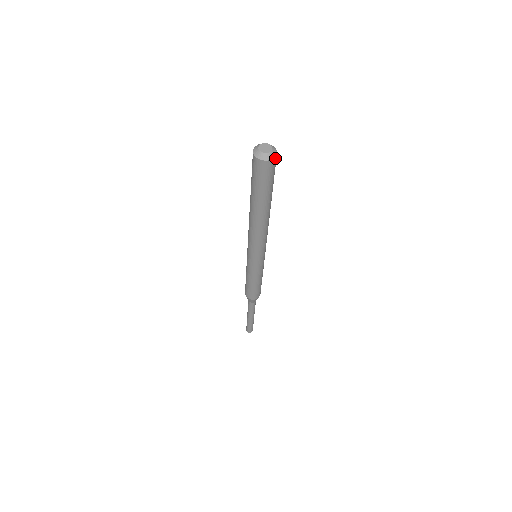
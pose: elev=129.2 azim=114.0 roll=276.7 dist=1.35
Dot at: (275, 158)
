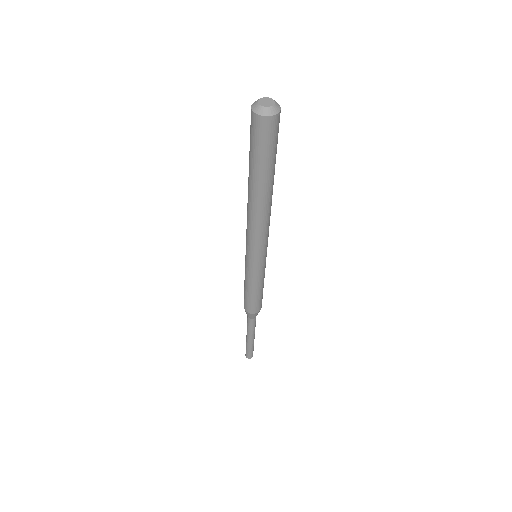
Dot at: (278, 115)
